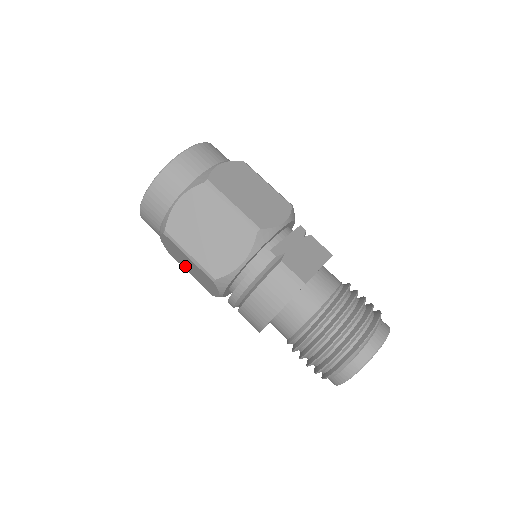
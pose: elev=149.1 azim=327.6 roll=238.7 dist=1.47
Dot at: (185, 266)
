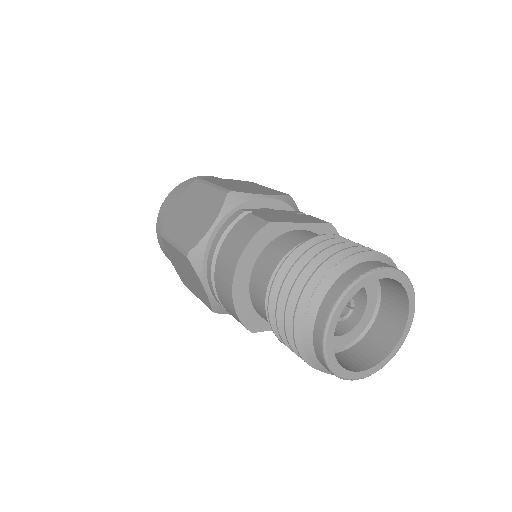
Dot at: (189, 284)
